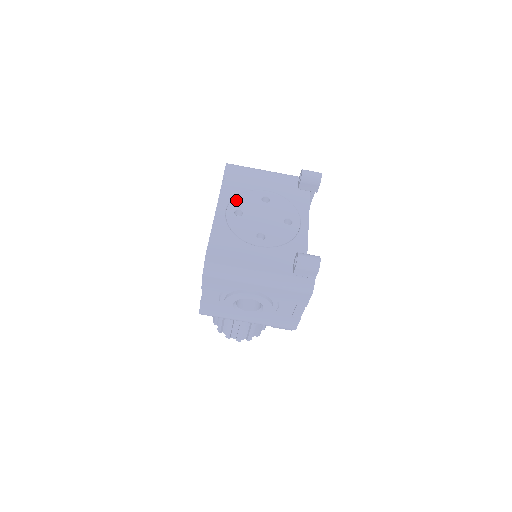
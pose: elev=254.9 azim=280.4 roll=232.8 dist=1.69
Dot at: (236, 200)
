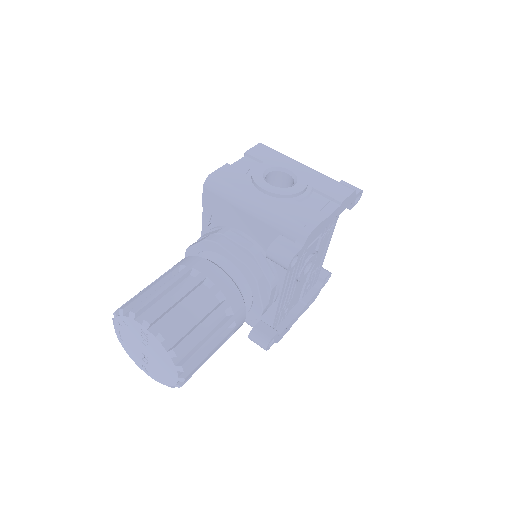
Dot at: occluded
